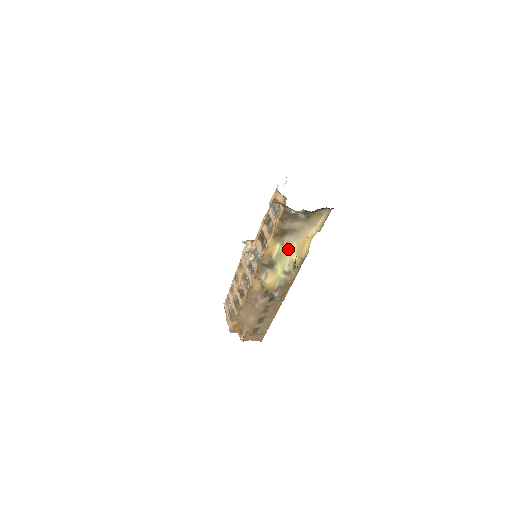
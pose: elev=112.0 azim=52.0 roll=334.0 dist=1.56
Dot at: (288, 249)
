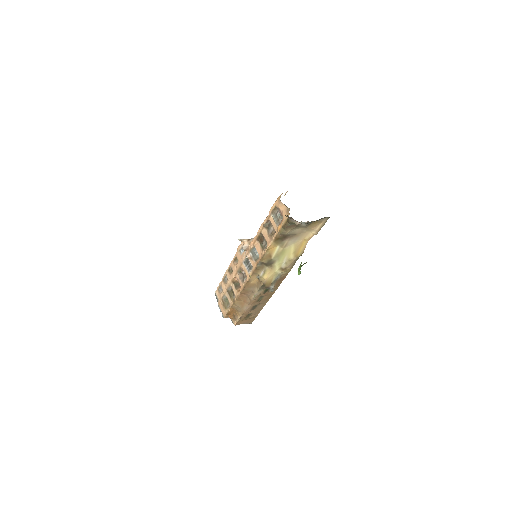
Dot at: (286, 250)
